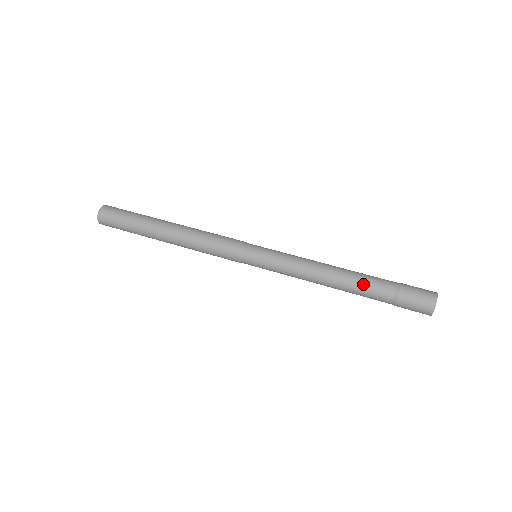
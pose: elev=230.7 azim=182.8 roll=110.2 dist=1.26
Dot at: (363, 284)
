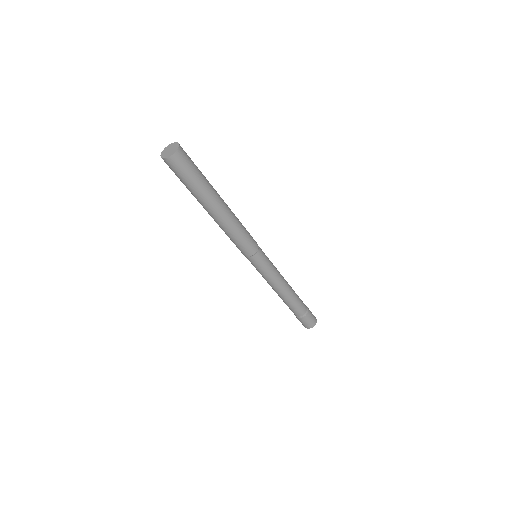
Dot at: (298, 301)
